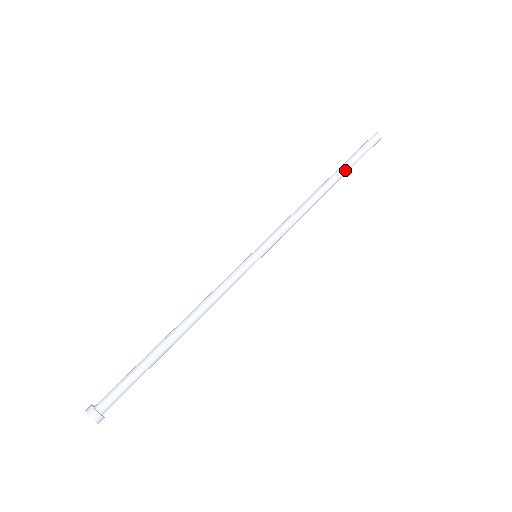
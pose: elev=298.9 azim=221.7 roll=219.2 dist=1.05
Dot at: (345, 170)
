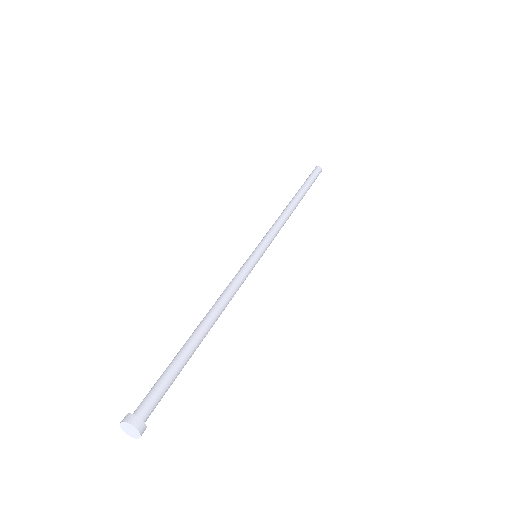
Dot at: (305, 190)
